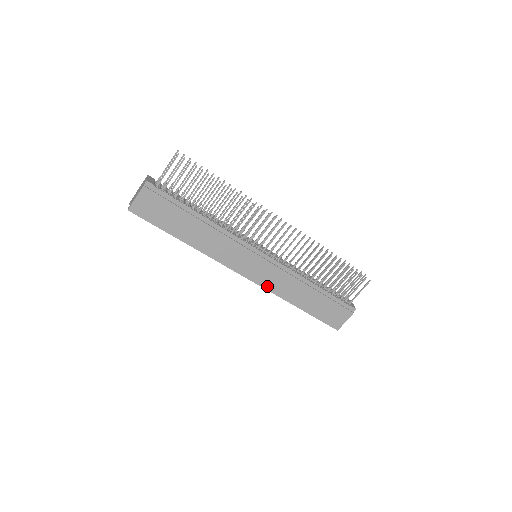
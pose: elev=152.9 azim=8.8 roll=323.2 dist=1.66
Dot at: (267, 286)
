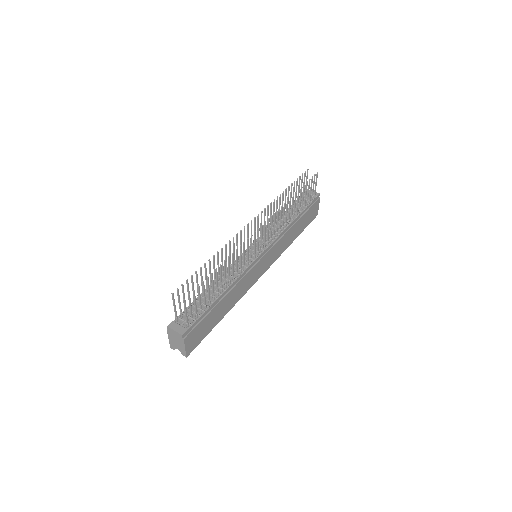
Dot at: (276, 258)
